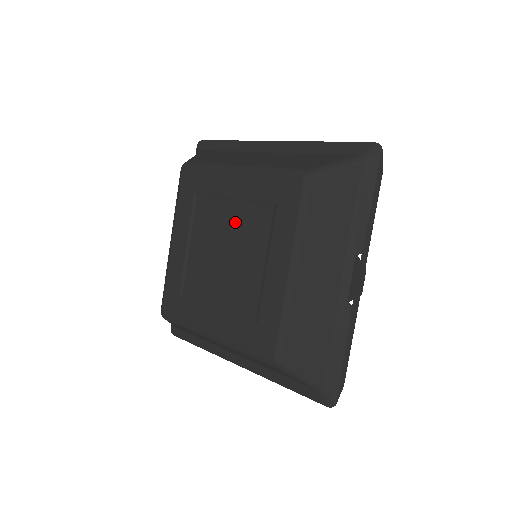
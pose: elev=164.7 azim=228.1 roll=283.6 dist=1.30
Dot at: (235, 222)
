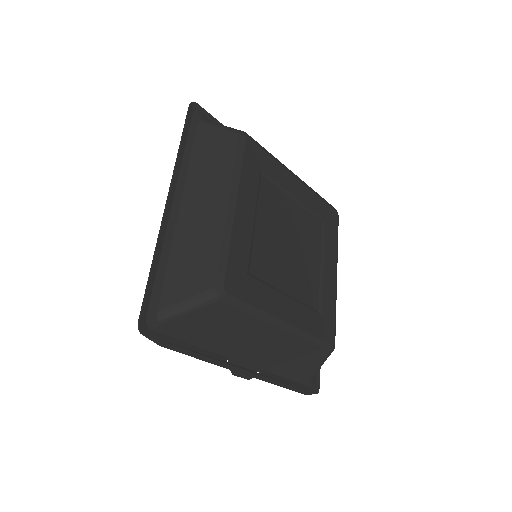
Dot at: occluded
